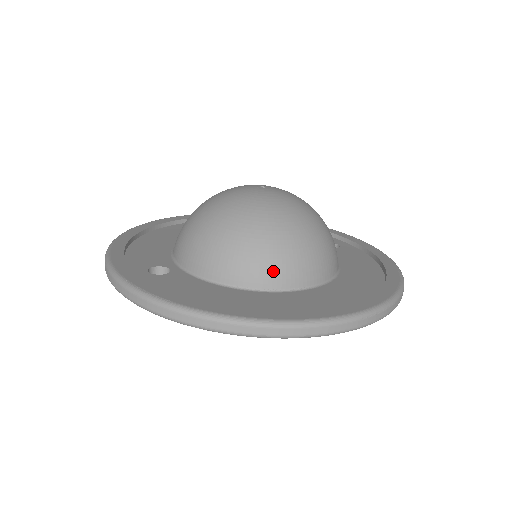
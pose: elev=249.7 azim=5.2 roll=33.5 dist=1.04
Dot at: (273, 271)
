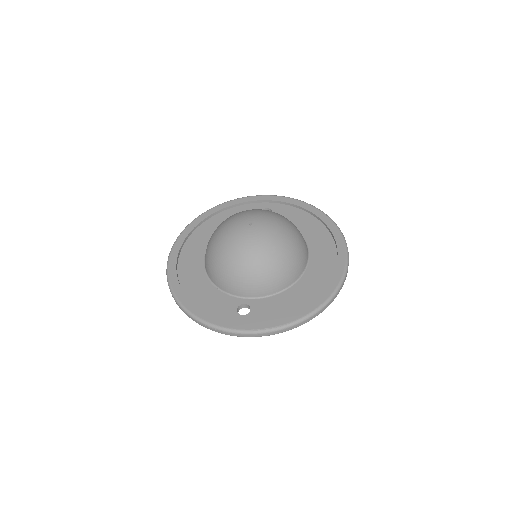
Dot at: (298, 268)
